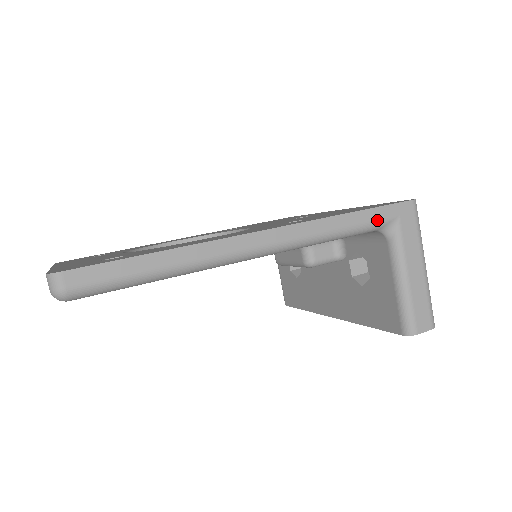
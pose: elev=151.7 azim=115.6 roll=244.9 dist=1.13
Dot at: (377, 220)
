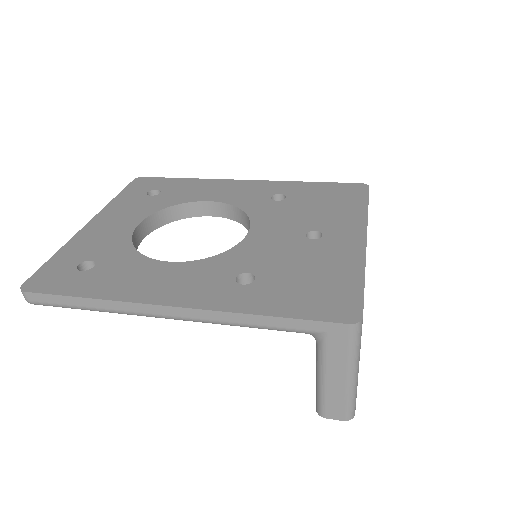
Dot at: (296, 329)
